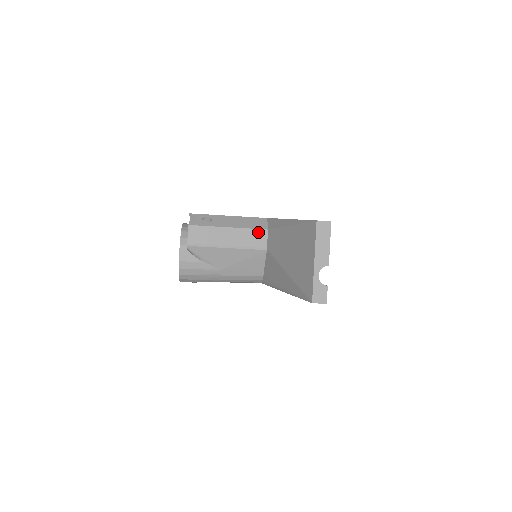
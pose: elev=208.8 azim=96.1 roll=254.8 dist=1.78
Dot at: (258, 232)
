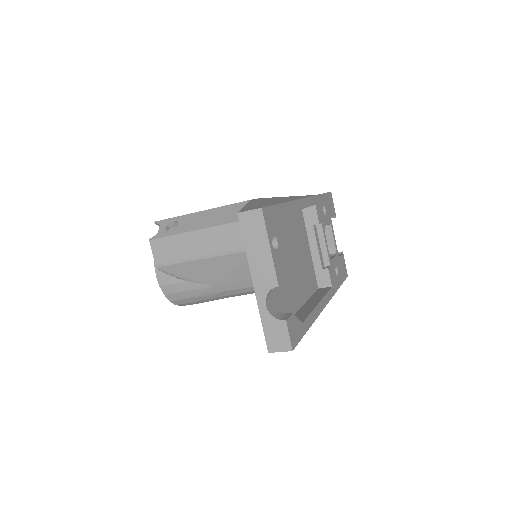
Dot at: (235, 227)
